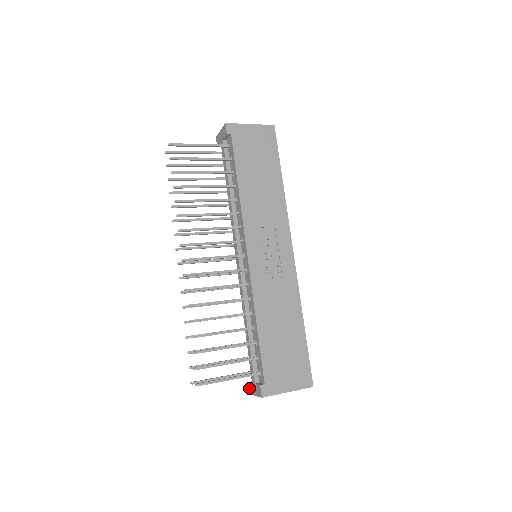
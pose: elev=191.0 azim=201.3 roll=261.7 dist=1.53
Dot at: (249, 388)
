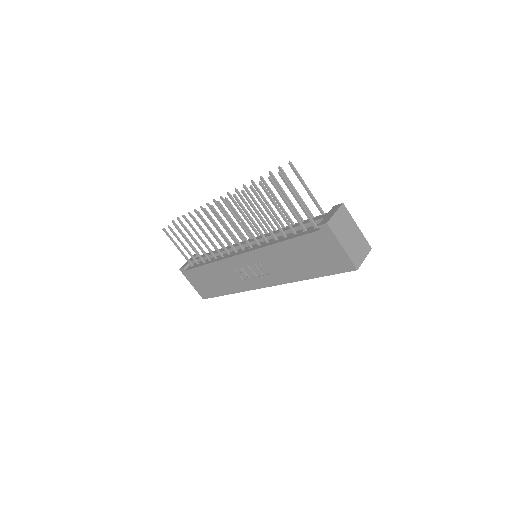
Dot at: (195, 255)
